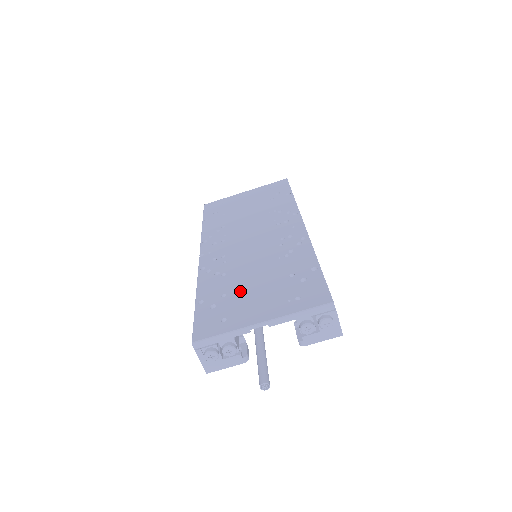
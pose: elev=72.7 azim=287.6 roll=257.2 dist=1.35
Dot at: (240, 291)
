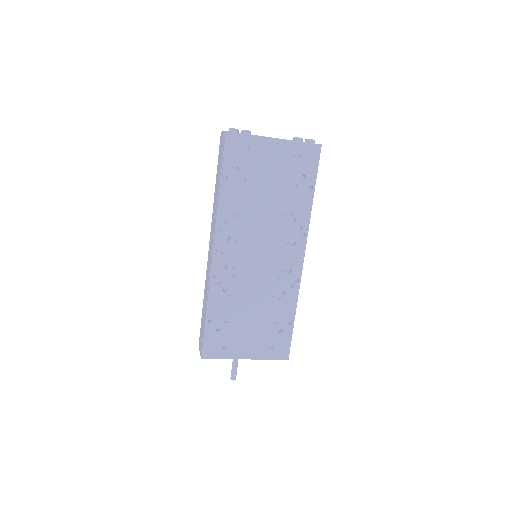
Dot at: (239, 322)
